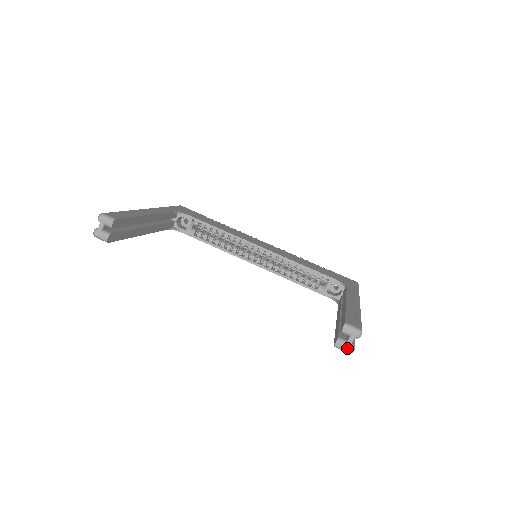
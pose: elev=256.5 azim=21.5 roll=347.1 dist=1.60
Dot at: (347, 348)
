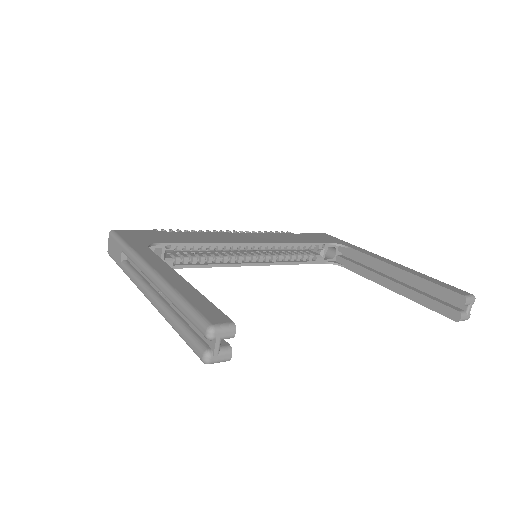
Dot at: (468, 317)
